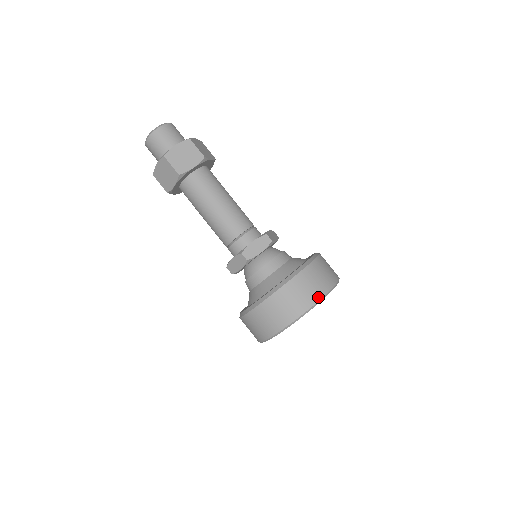
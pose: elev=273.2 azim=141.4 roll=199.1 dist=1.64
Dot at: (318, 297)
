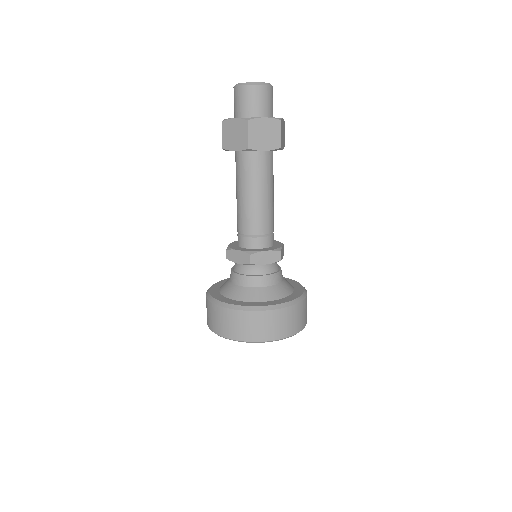
Dot at: (285, 335)
